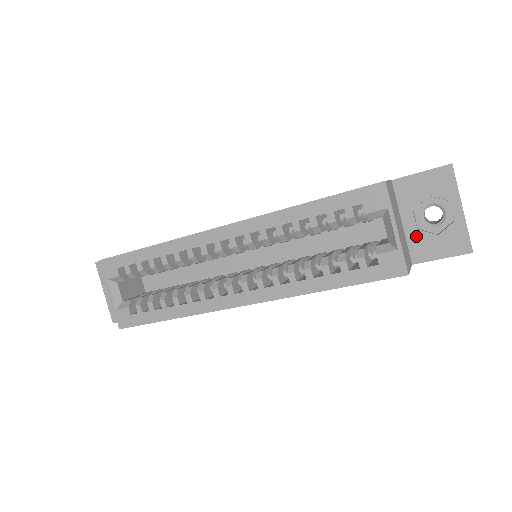
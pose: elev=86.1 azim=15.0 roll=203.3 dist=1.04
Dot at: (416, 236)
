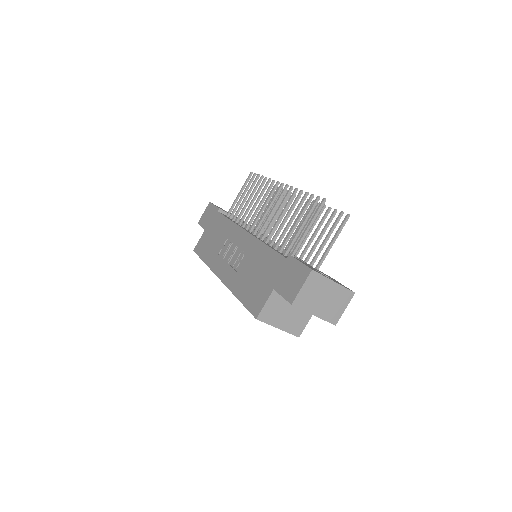
Dot at: occluded
